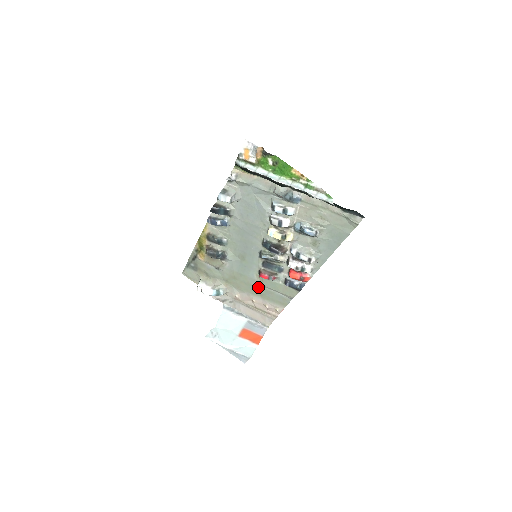
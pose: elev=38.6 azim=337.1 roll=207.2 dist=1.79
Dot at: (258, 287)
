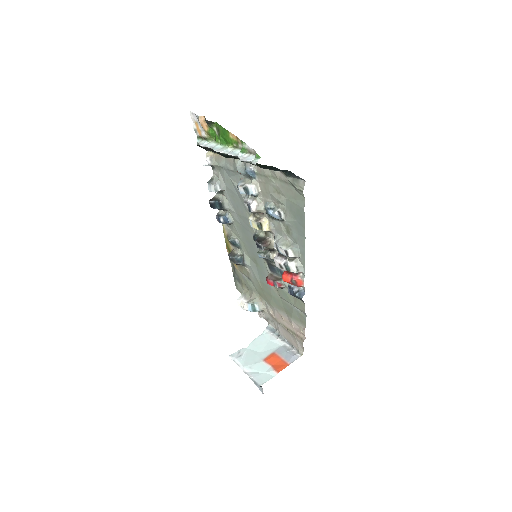
Dot at: (279, 299)
